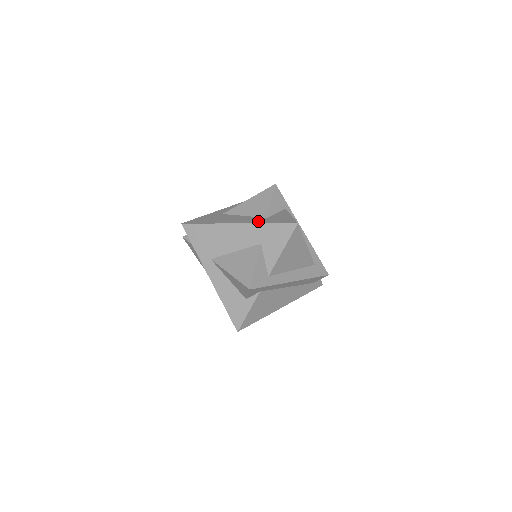
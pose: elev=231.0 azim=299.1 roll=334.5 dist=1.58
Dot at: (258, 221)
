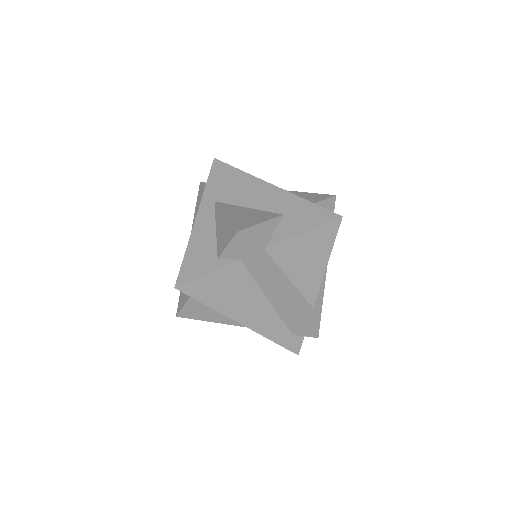
Dot at: occluded
